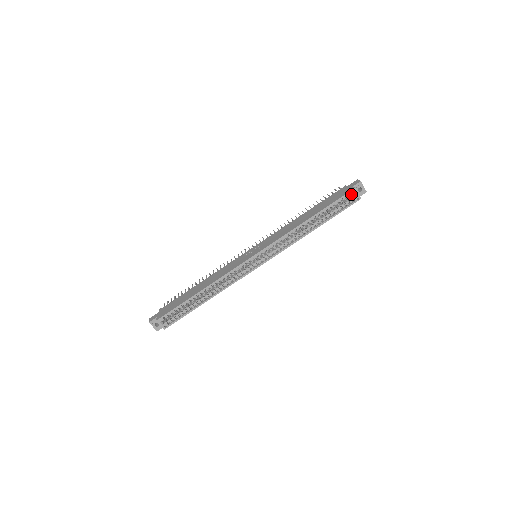
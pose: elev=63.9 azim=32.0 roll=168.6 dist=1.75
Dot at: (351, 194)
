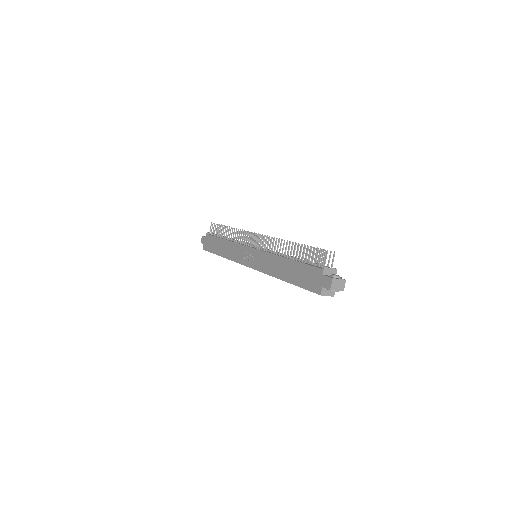
Dot at: occluded
